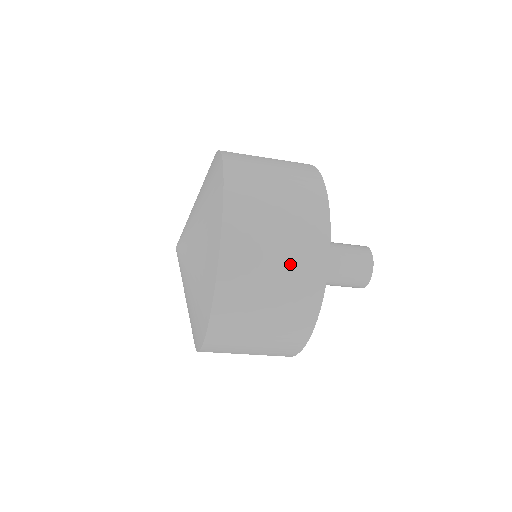
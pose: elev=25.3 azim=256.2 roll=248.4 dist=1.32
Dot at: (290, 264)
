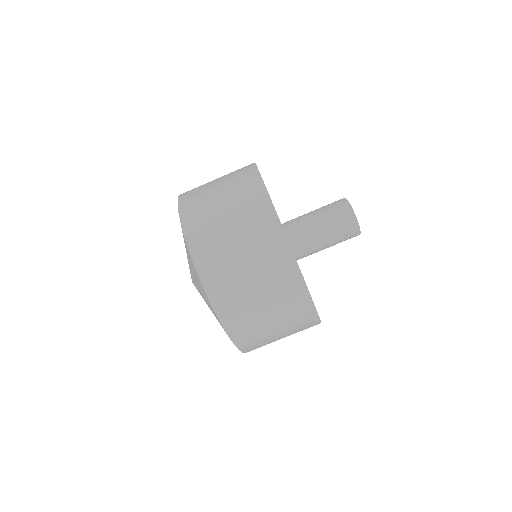
Dot at: occluded
